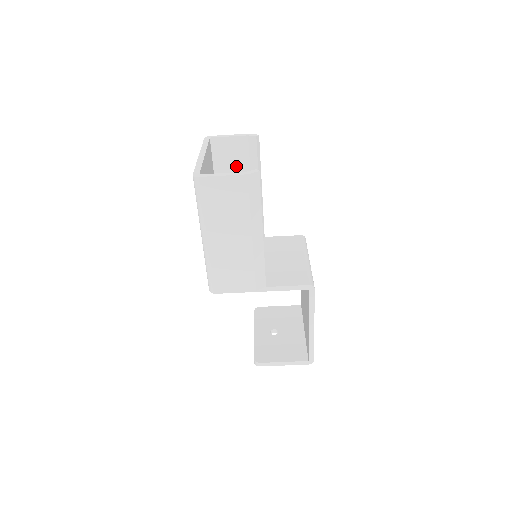
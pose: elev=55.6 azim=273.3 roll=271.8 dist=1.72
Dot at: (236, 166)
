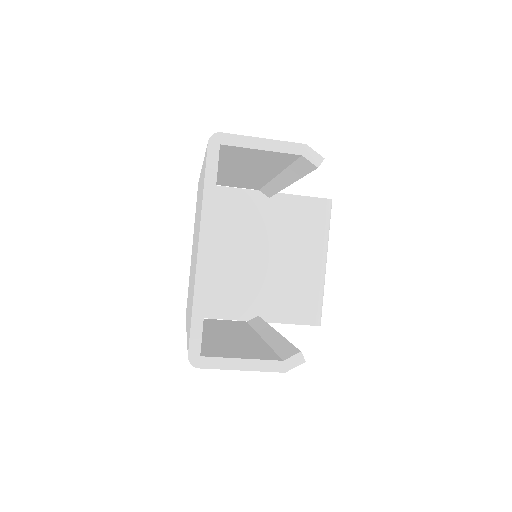
Dot at: (260, 164)
